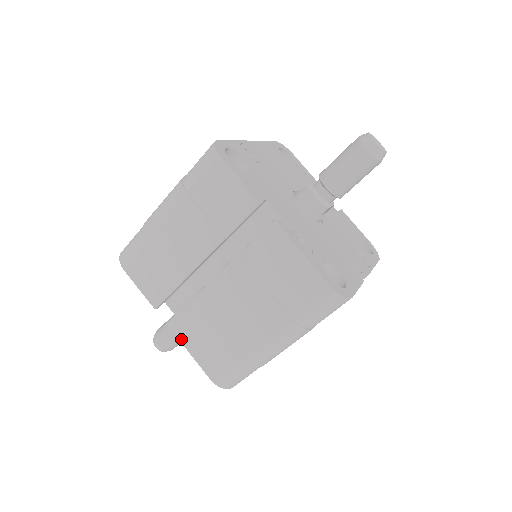
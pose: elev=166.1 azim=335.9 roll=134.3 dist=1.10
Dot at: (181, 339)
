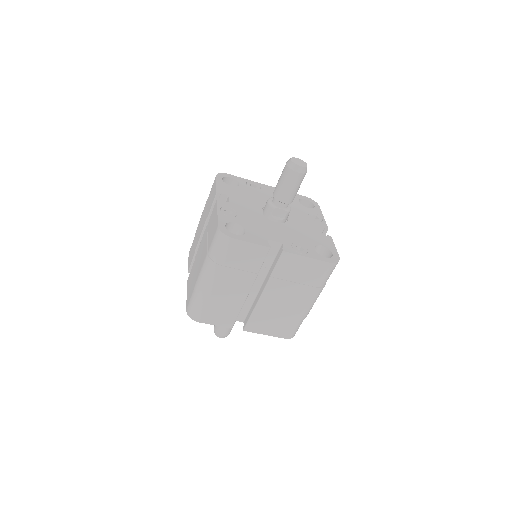
Dot at: (187, 287)
